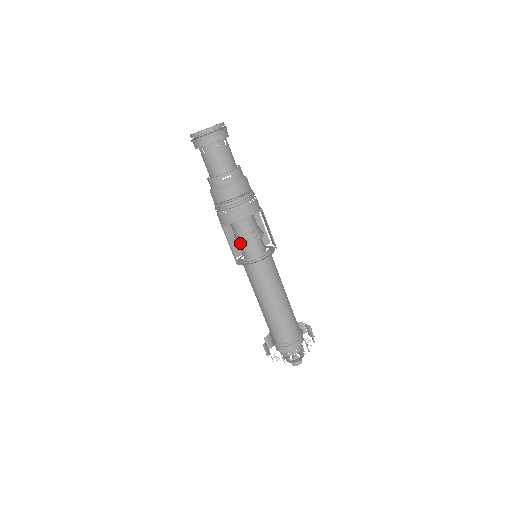
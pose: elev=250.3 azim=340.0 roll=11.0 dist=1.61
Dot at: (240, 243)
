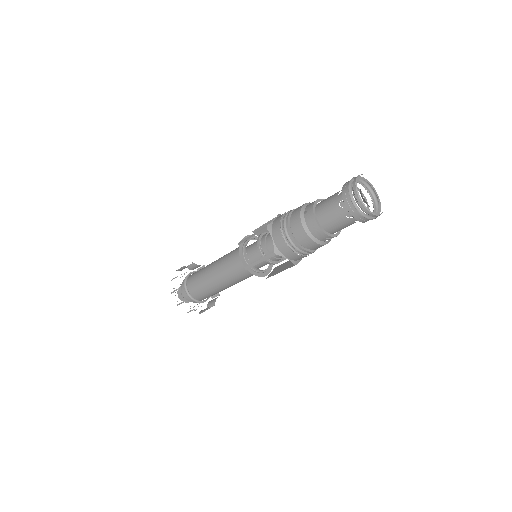
Dot at: (267, 260)
